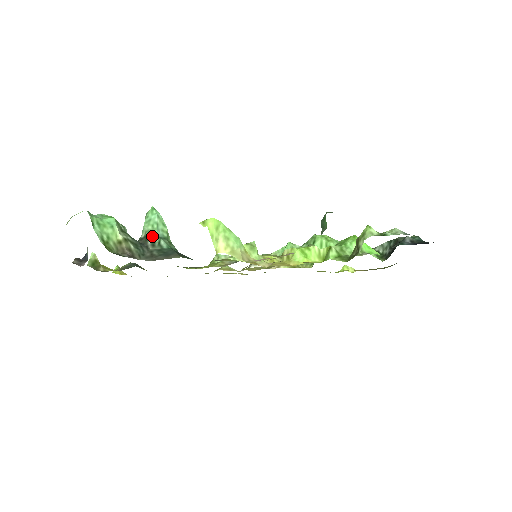
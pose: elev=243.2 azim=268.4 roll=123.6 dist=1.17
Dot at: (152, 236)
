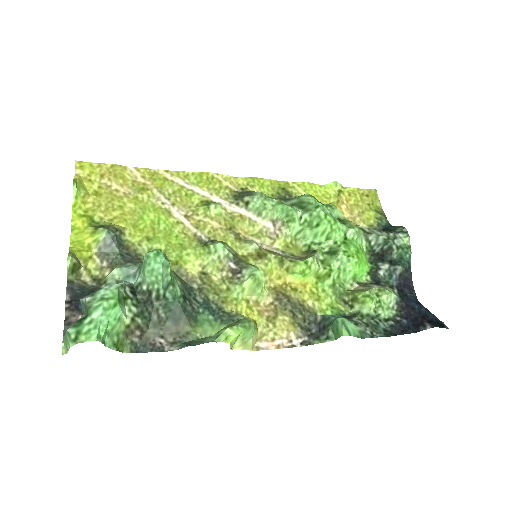
Dot at: (156, 289)
